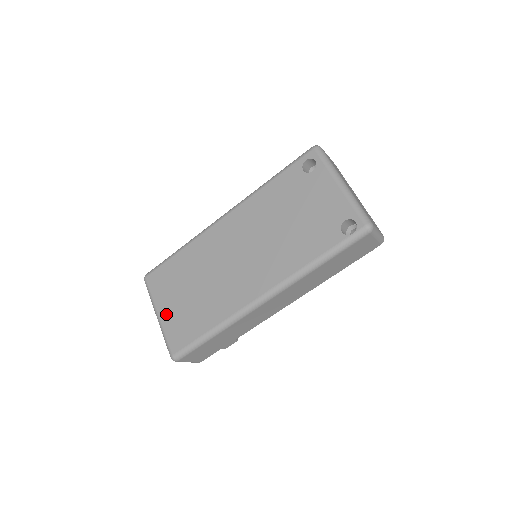
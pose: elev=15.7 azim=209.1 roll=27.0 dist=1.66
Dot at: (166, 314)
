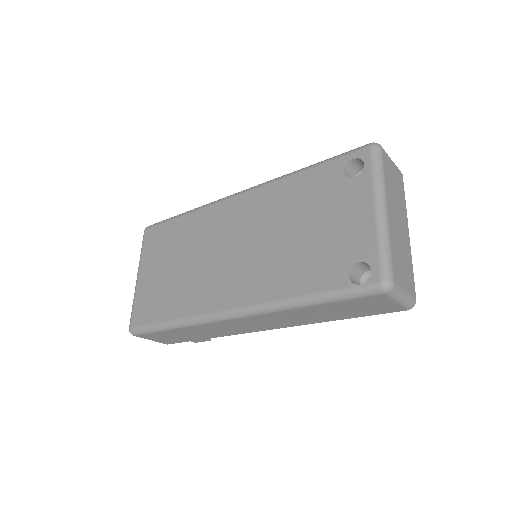
Dot at: (144, 279)
